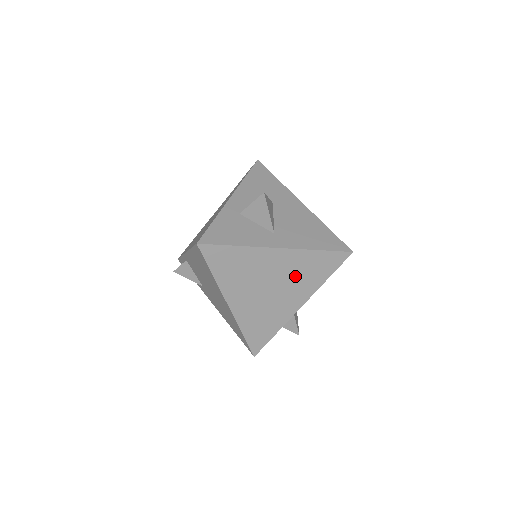
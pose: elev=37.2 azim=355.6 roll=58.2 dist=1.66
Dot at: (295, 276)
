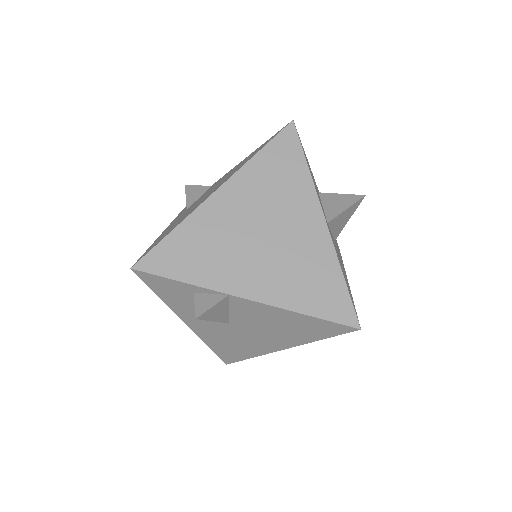
Dot at: (293, 262)
